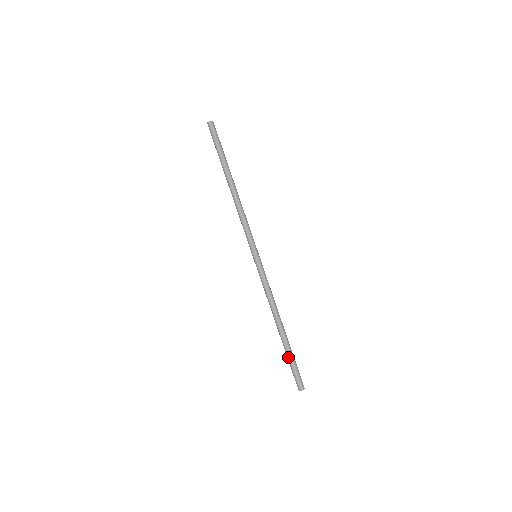
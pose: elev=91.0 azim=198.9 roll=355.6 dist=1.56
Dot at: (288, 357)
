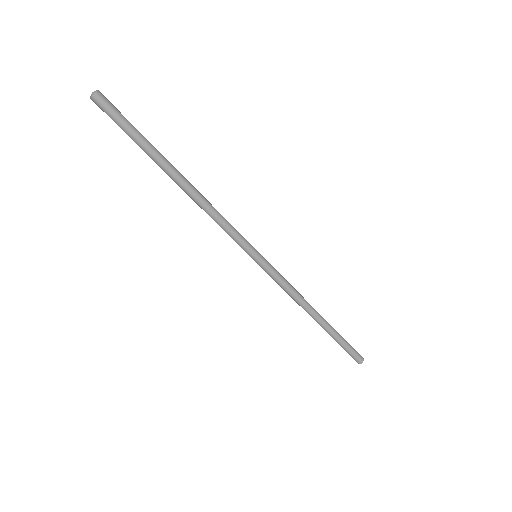
Dot at: occluded
